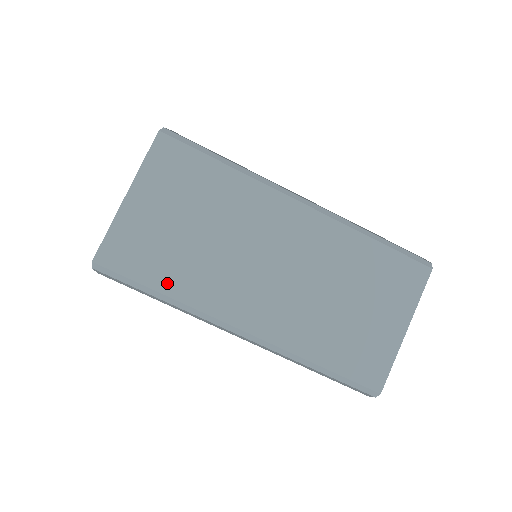
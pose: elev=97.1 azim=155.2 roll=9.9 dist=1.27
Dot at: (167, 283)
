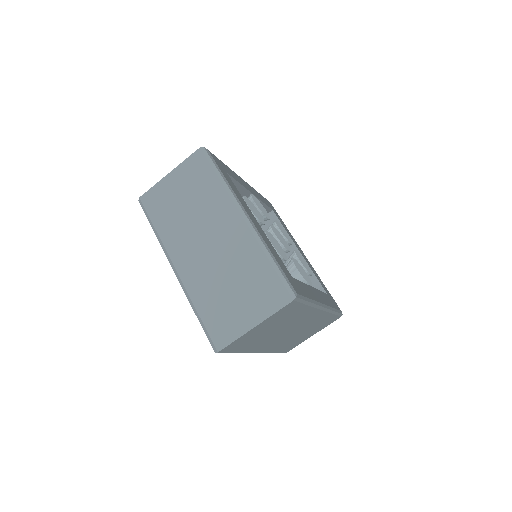
Dot at: (160, 224)
